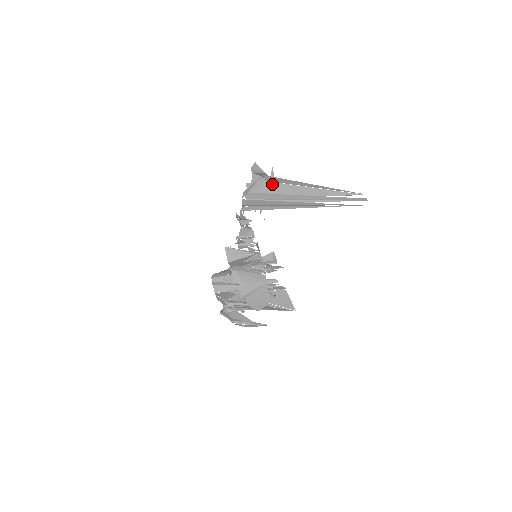
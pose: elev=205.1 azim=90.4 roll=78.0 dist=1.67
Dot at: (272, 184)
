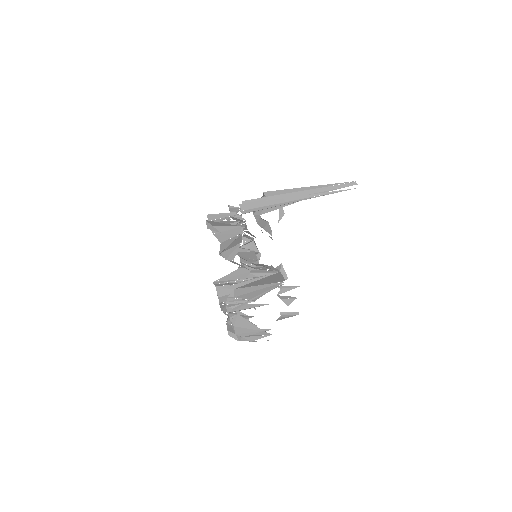
Dot at: occluded
